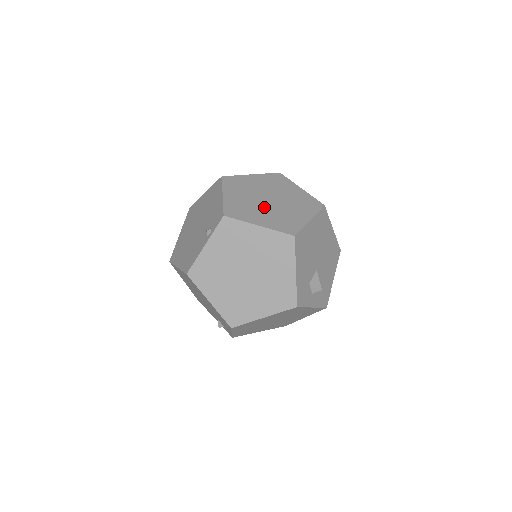
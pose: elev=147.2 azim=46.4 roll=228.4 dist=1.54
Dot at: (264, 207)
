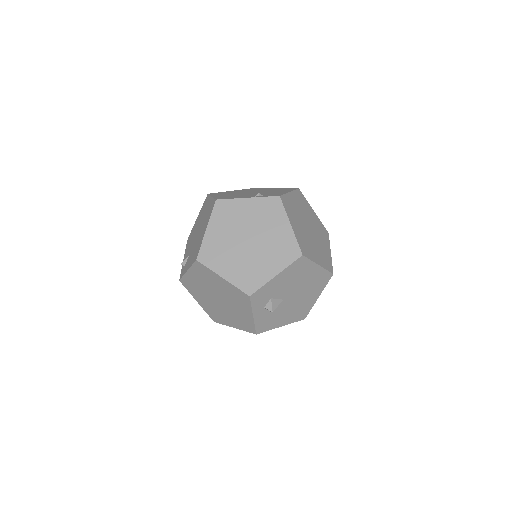
Dot at: (303, 226)
